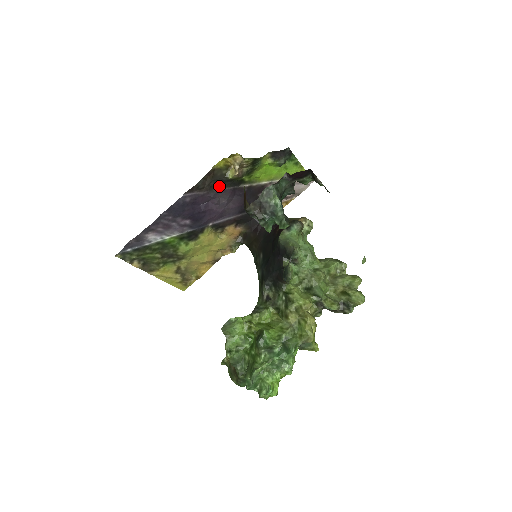
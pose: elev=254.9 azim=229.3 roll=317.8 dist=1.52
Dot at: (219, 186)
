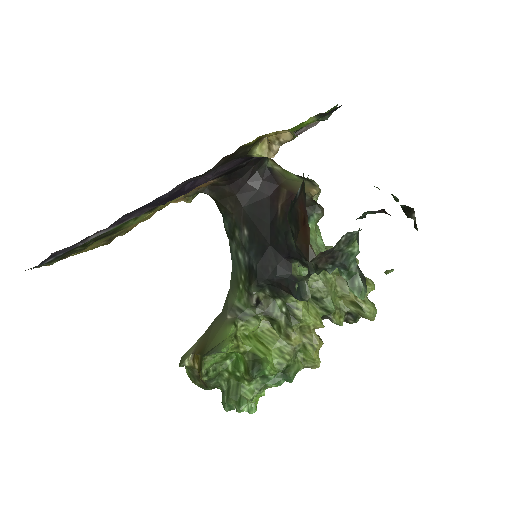
Dot at: (228, 161)
